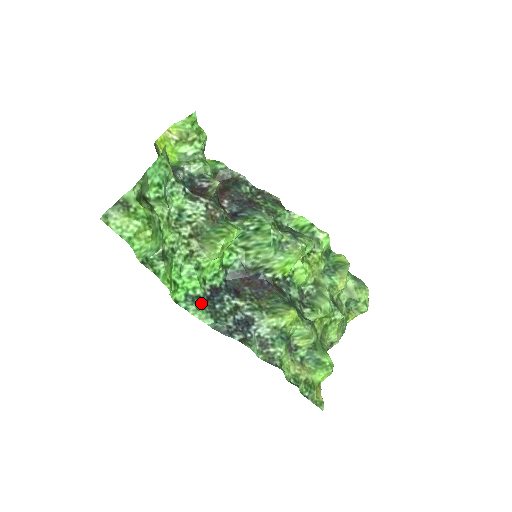
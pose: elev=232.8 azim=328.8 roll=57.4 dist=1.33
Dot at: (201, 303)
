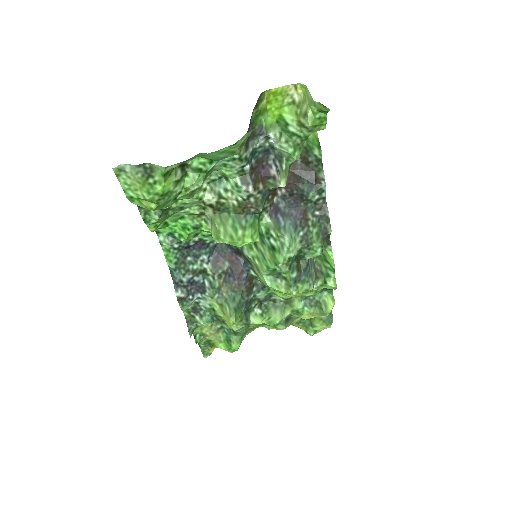
Dot at: (177, 248)
